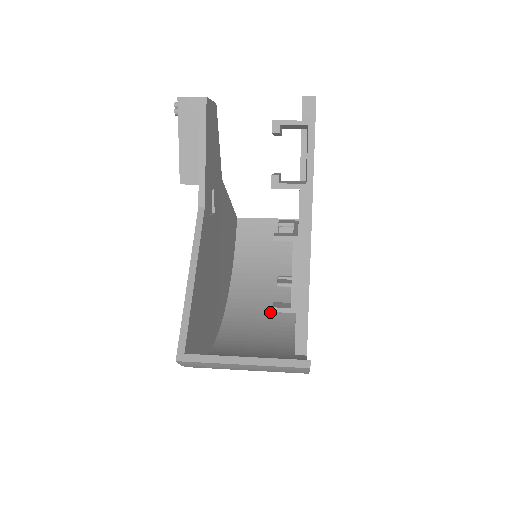
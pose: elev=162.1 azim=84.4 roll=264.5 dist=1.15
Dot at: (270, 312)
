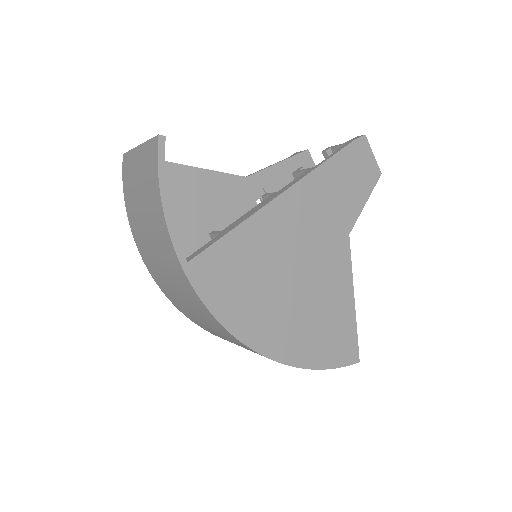
Dot at: occluded
